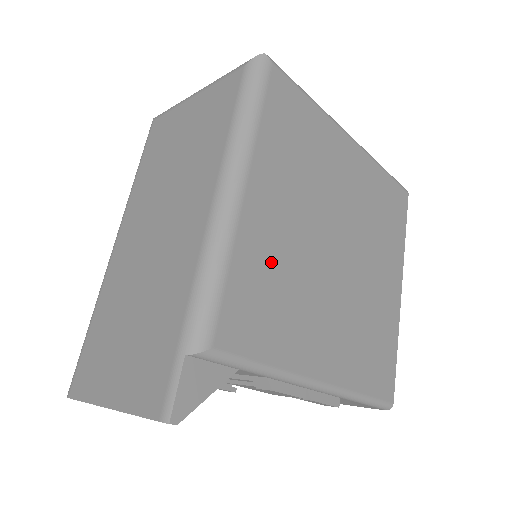
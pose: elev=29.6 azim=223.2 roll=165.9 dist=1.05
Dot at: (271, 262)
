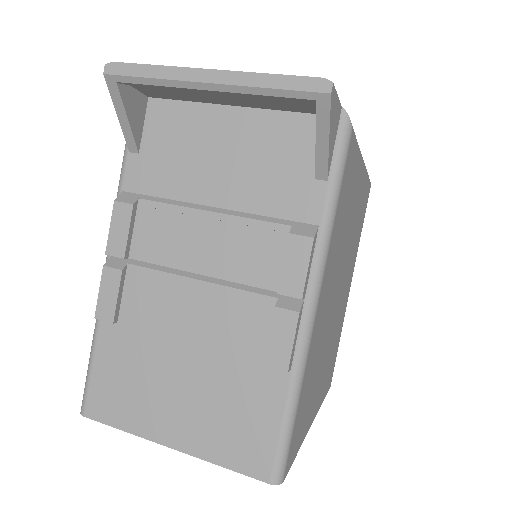
Dot at: (351, 204)
